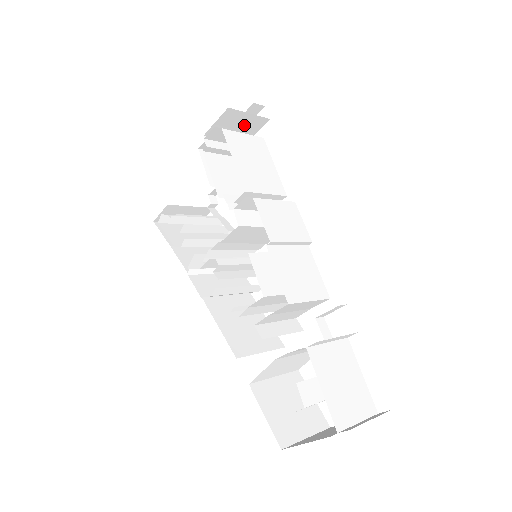
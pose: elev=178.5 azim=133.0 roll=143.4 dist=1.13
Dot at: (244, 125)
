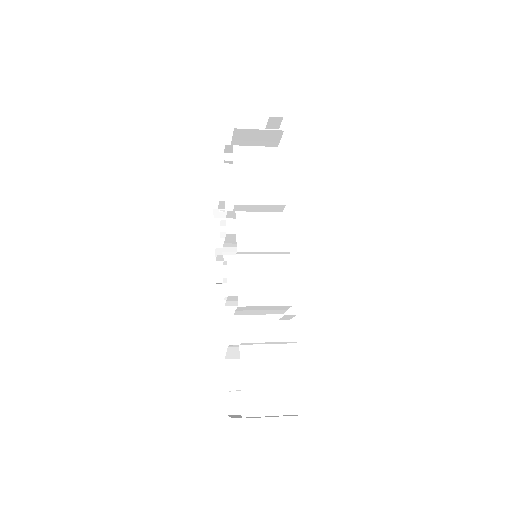
Dot at: (262, 137)
